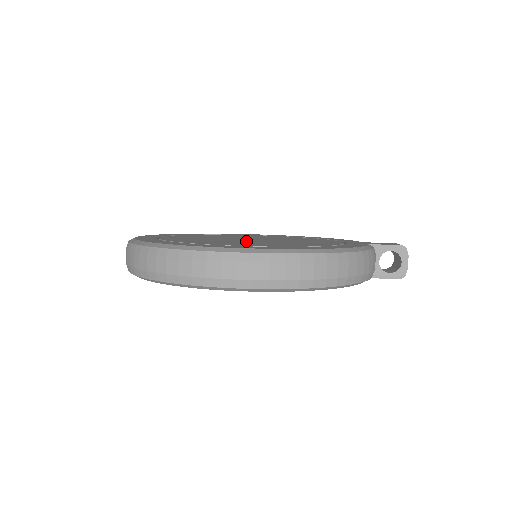
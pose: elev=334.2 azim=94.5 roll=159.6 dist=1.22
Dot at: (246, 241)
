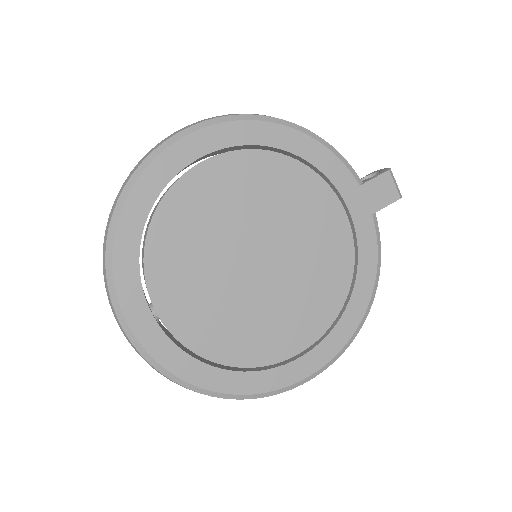
Dot at: (271, 297)
